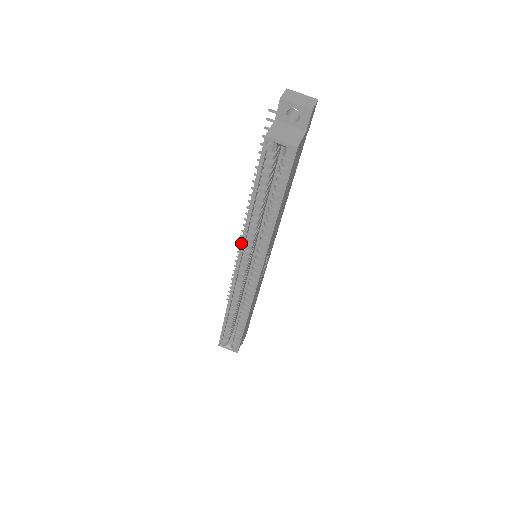
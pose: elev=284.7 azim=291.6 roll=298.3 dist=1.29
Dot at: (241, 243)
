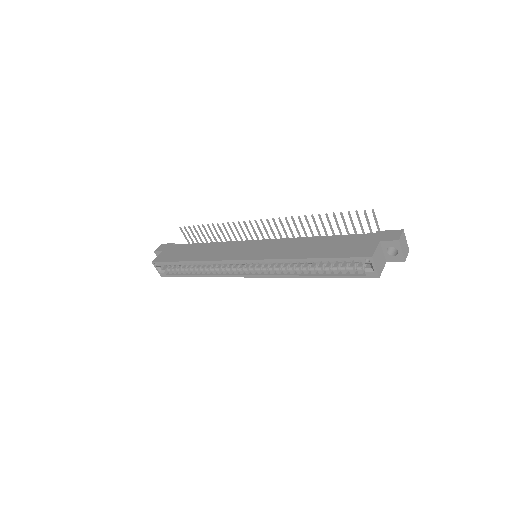
Dot at: (268, 259)
